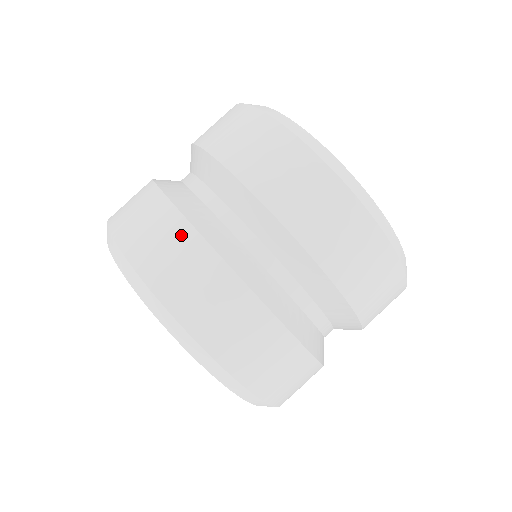
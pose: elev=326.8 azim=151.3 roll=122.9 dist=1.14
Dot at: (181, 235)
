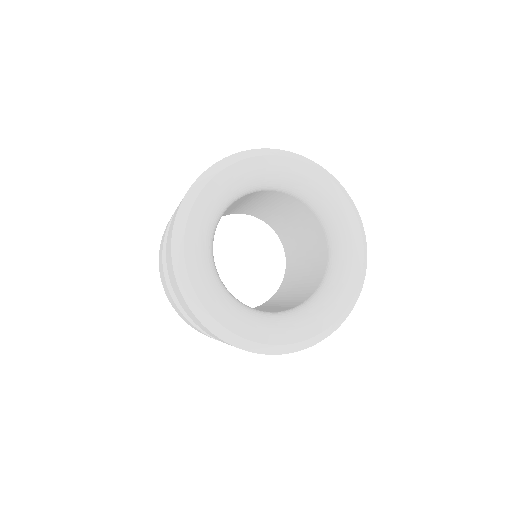
Dot at: (165, 285)
